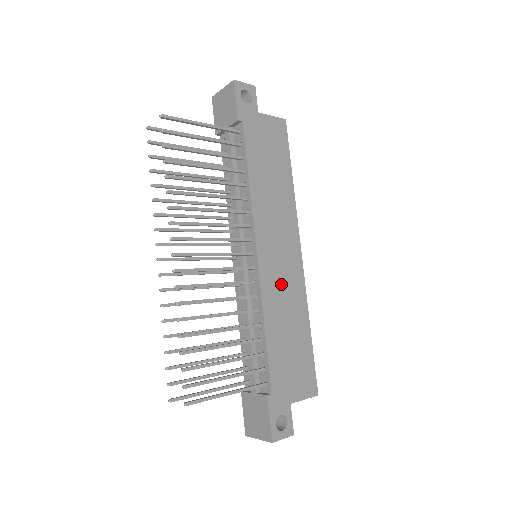
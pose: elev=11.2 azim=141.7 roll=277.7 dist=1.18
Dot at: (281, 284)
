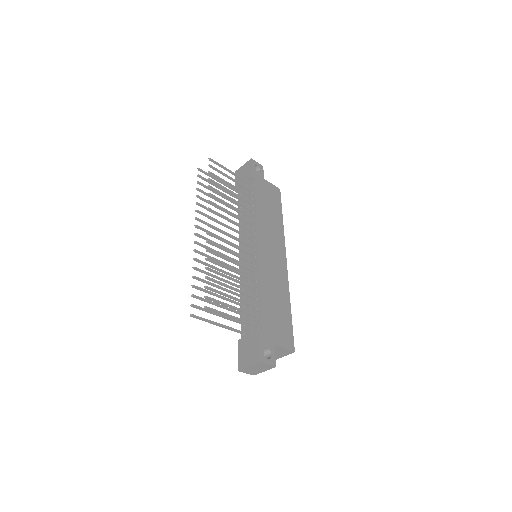
Dot at: (272, 271)
